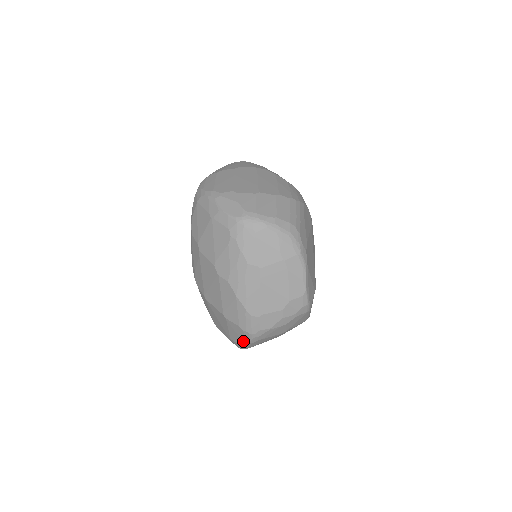
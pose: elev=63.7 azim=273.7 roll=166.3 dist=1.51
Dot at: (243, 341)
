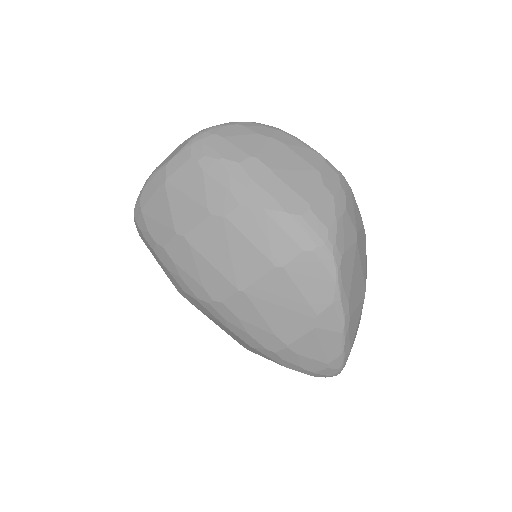
Dot at: (329, 280)
